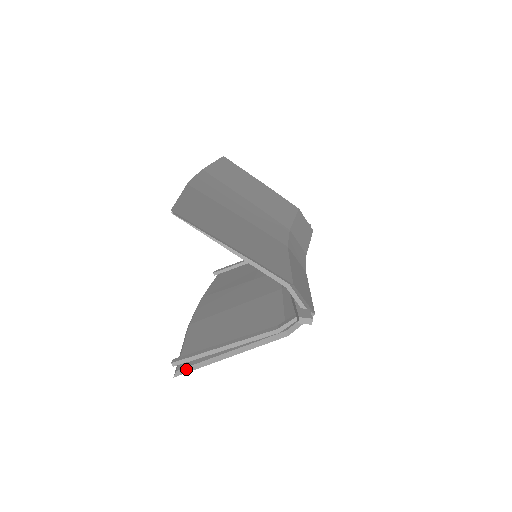
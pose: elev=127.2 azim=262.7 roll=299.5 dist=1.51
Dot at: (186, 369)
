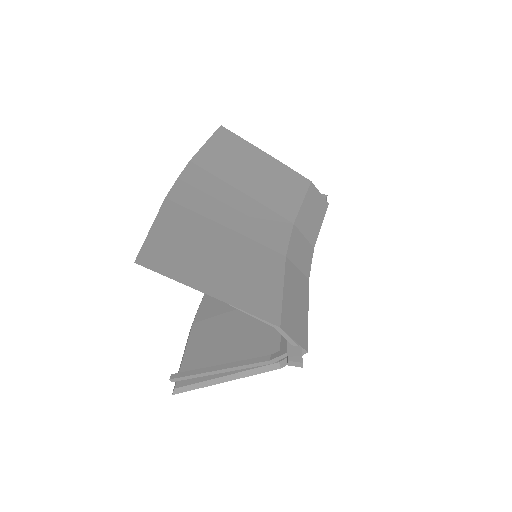
Dot at: (183, 388)
